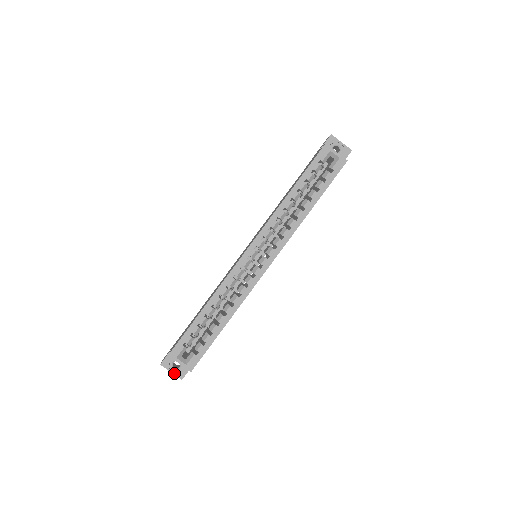
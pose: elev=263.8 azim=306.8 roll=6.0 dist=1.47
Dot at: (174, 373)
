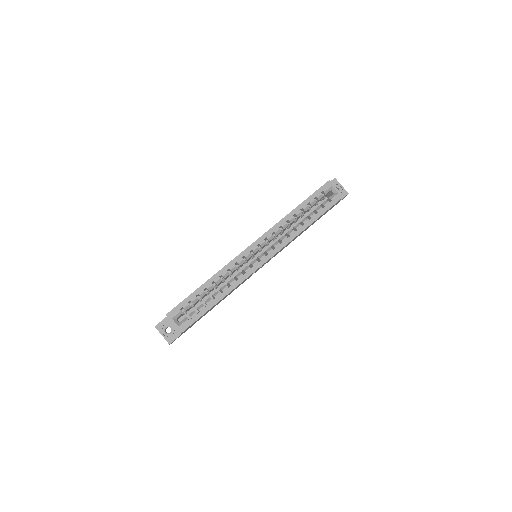
Dot at: (164, 337)
